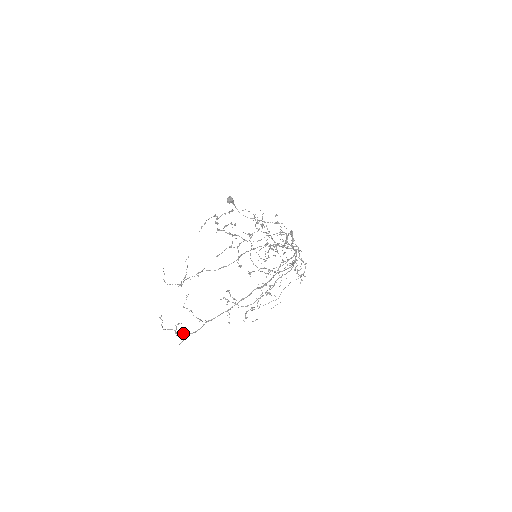
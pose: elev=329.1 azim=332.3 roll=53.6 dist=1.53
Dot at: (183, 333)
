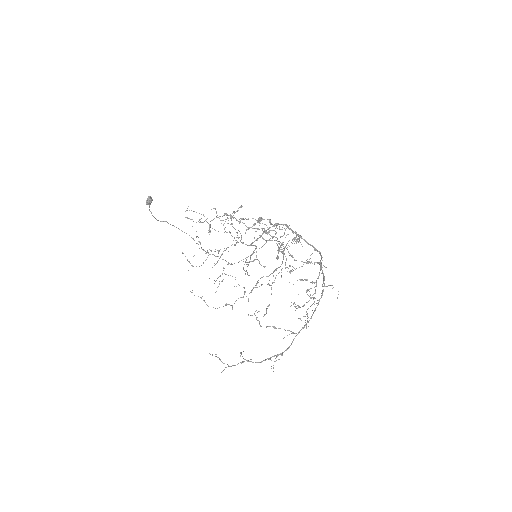
Dot at: (267, 358)
